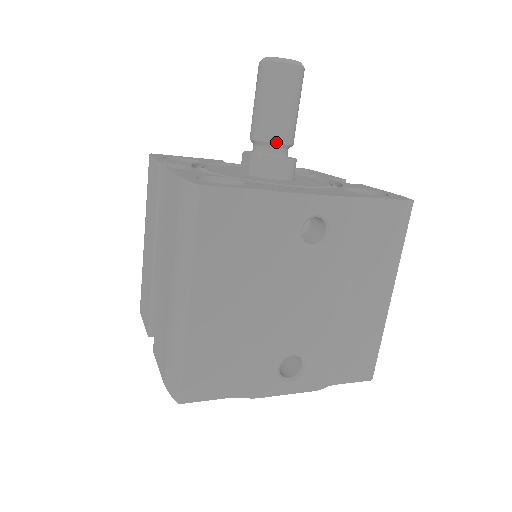
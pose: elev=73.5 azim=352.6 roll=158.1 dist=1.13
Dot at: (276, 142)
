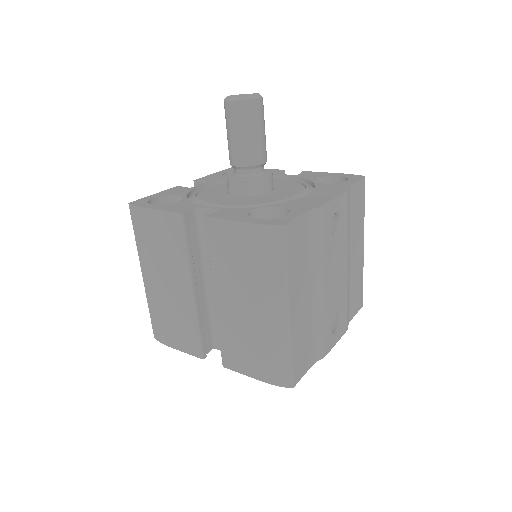
Dot at: (261, 163)
